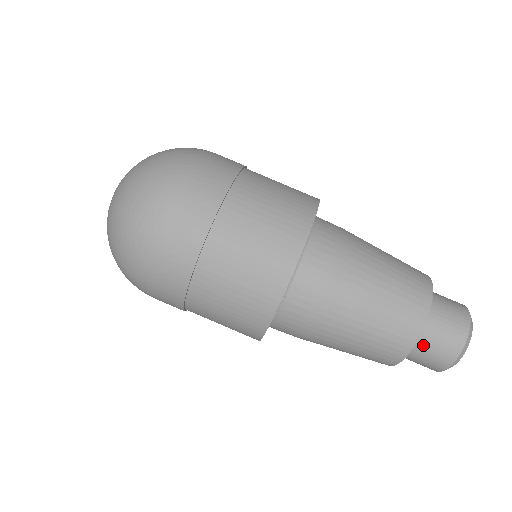
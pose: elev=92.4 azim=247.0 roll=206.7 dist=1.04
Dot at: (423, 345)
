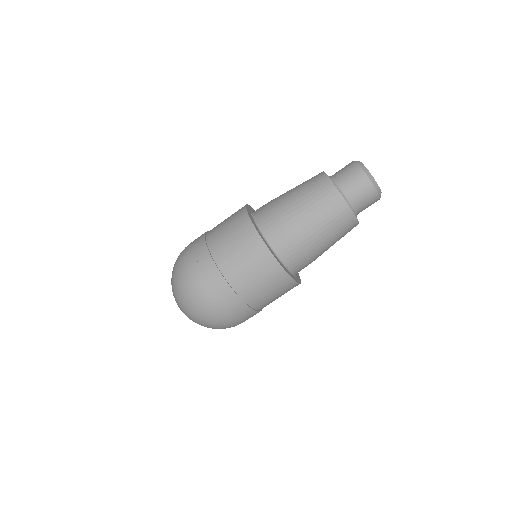
Dot at: (357, 204)
